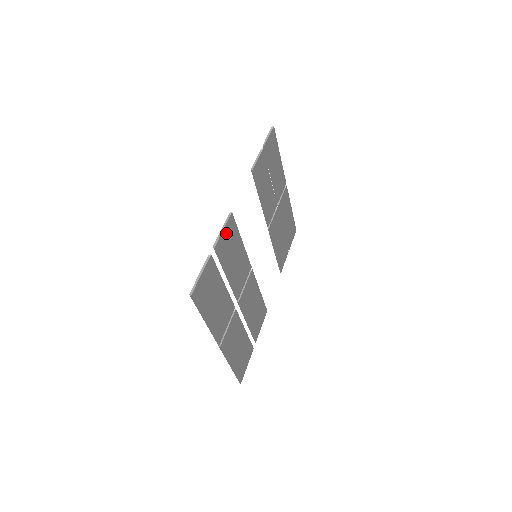
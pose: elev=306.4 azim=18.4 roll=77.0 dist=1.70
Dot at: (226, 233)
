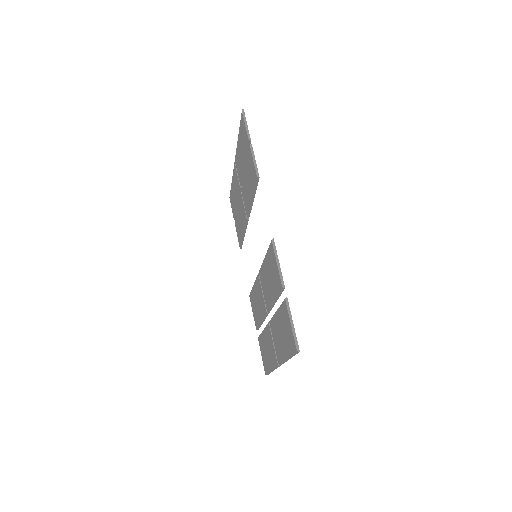
Dot at: (277, 263)
